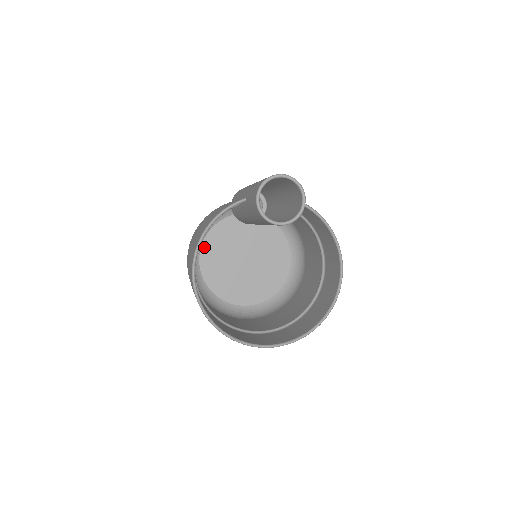
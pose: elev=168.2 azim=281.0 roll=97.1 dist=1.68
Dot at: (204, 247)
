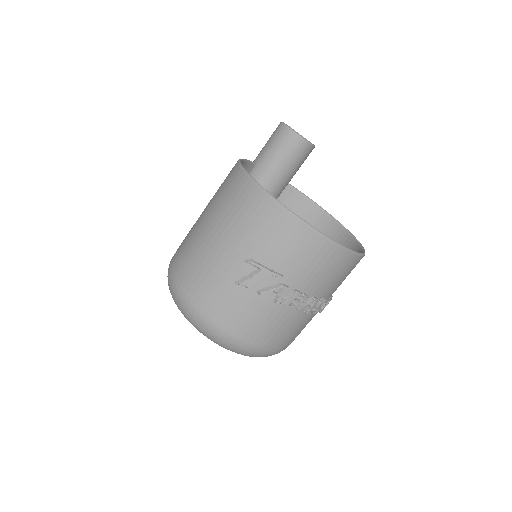
Dot at: occluded
